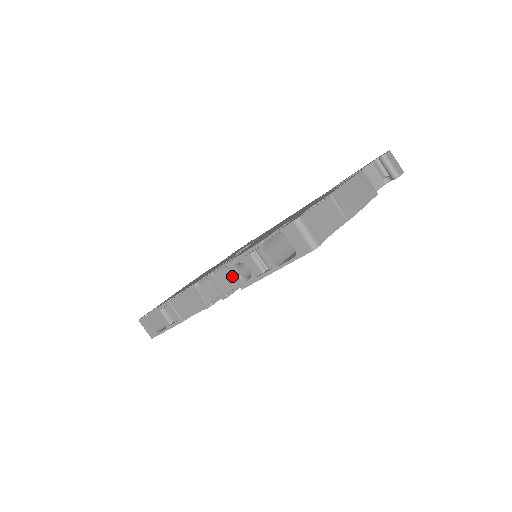
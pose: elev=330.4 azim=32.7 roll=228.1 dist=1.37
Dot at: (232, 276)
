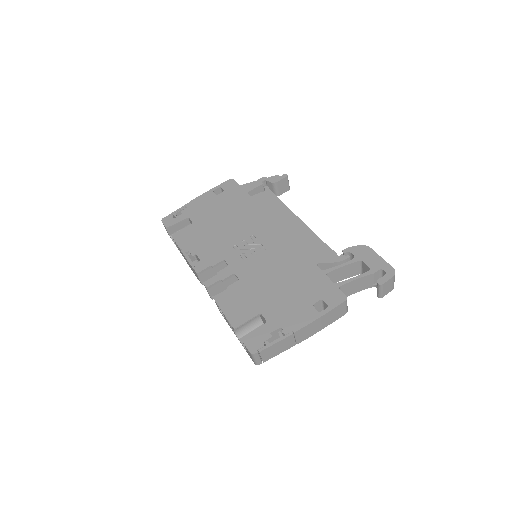
Dot at: (222, 286)
